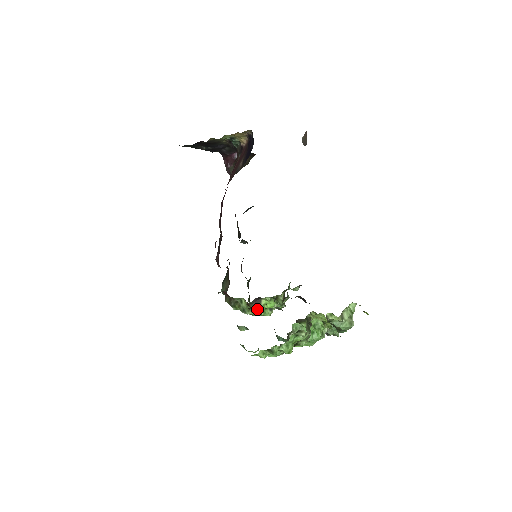
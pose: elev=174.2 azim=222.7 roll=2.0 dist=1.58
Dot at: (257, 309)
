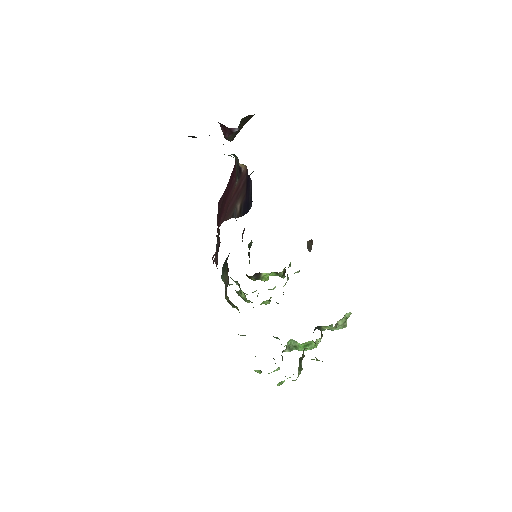
Dot at: occluded
